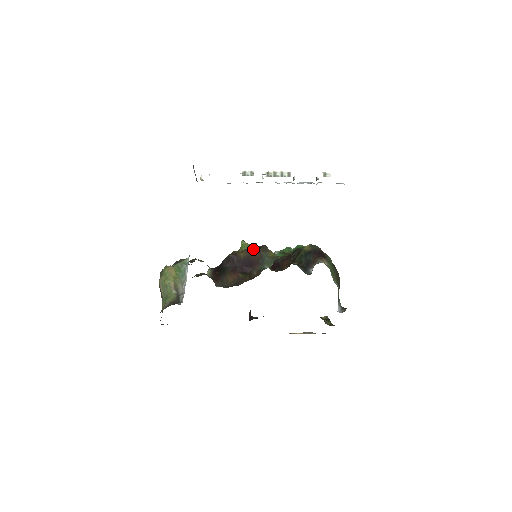
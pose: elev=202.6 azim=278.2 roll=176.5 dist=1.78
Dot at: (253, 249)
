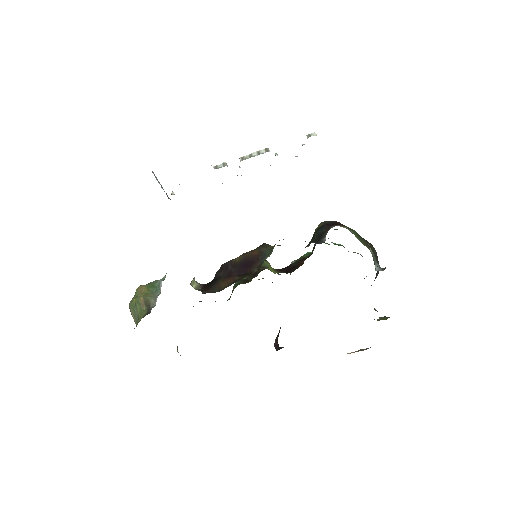
Dot at: (251, 250)
